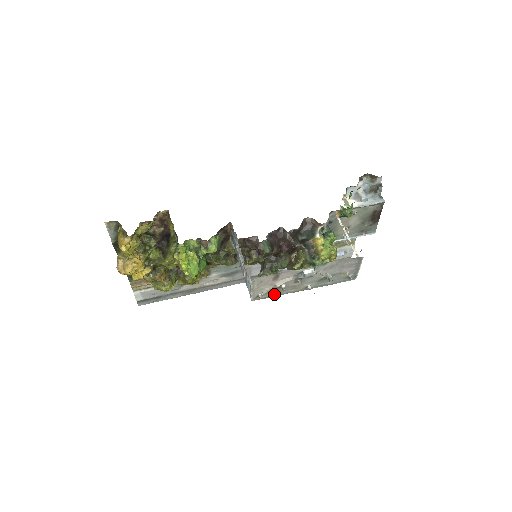
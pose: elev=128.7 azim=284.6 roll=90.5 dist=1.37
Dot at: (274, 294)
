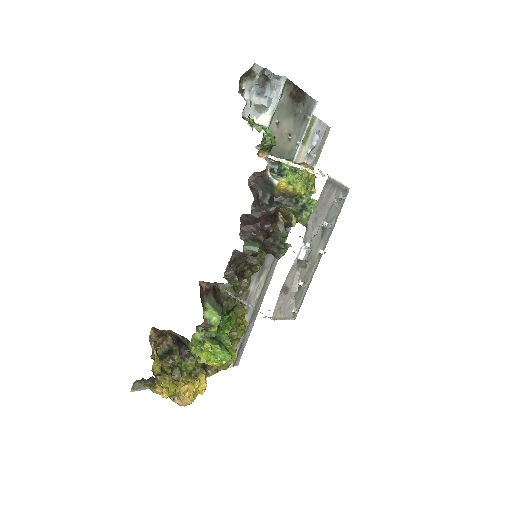
Dot at: (303, 293)
